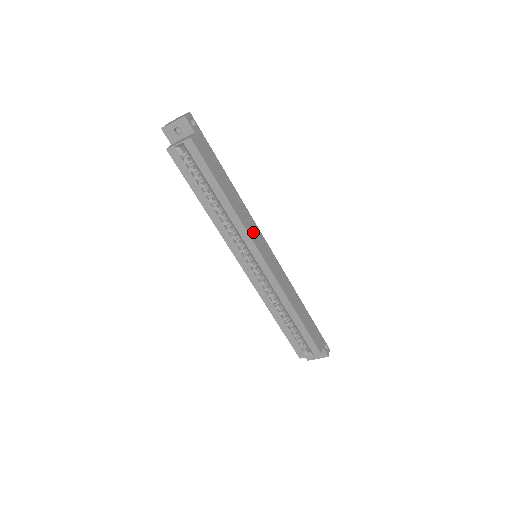
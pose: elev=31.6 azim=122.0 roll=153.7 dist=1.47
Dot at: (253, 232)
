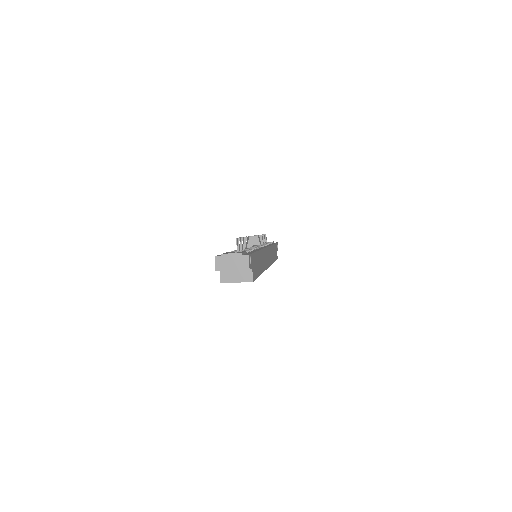
Dot at: (265, 261)
